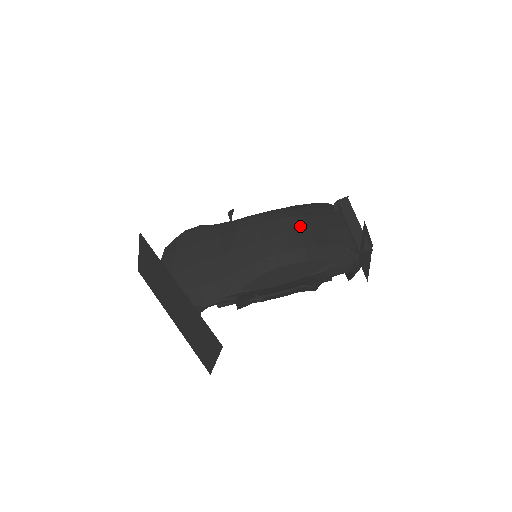
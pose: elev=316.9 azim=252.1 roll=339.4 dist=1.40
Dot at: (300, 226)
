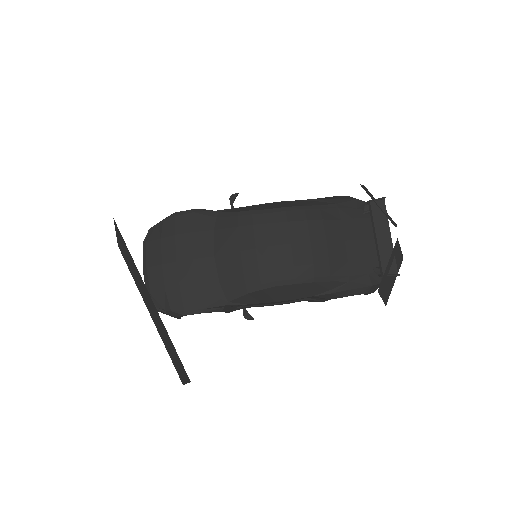
Dot at: (314, 235)
